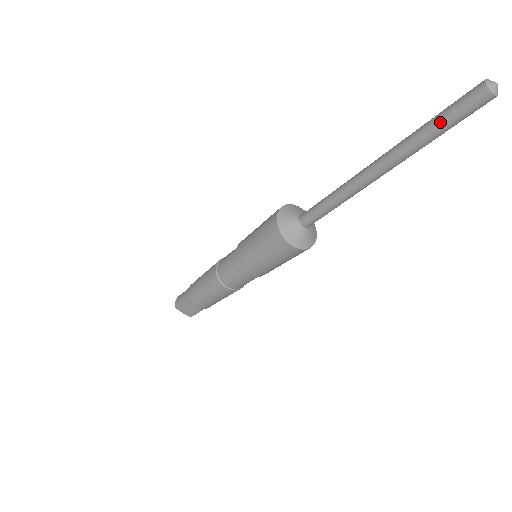
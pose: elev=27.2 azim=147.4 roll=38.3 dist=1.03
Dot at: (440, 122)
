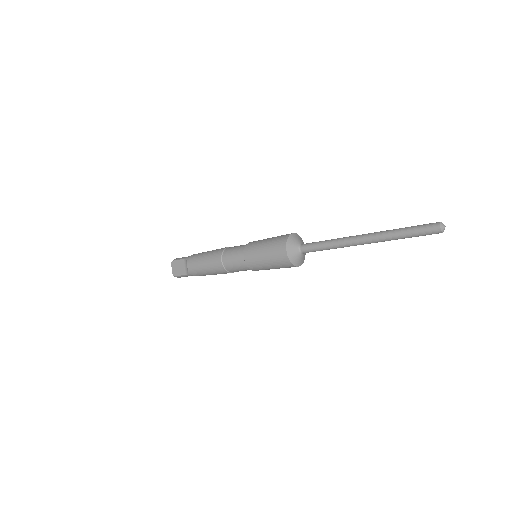
Dot at: (410, 229)
